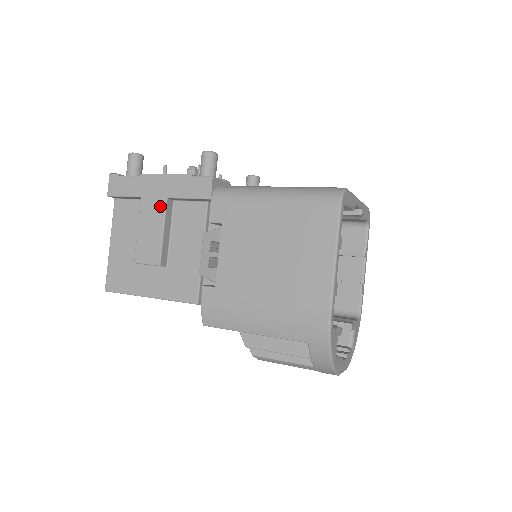
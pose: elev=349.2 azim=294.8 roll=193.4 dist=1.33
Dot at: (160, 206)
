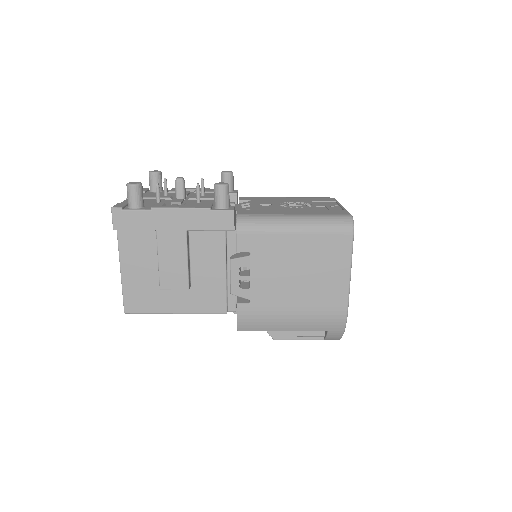
Dot at: (180, 238)
